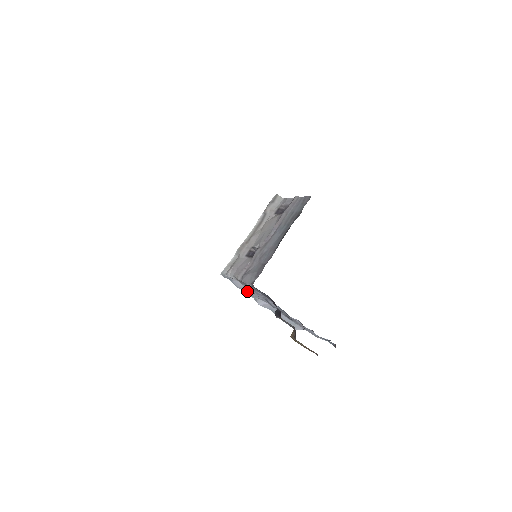
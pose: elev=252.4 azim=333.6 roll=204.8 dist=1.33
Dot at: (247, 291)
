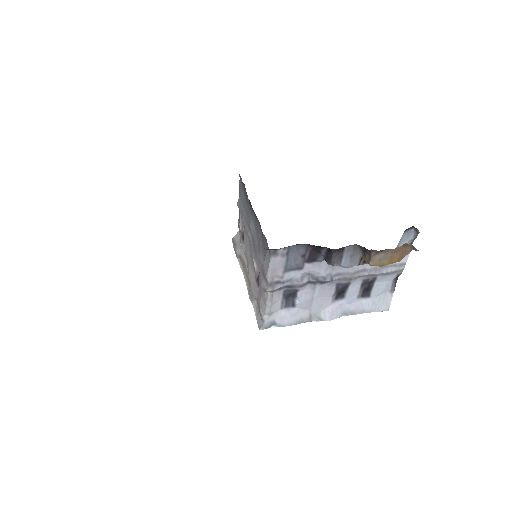
Dot at: (300, 317)
